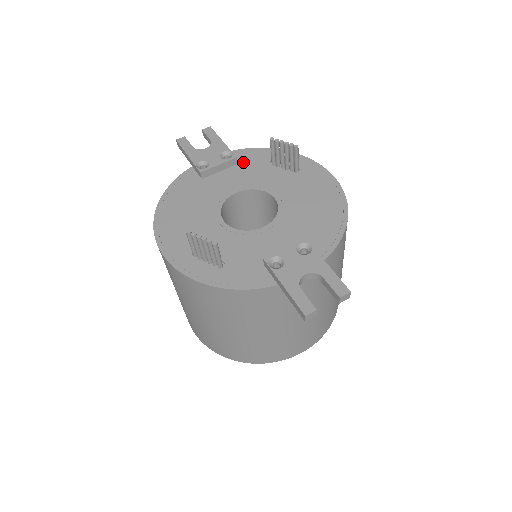
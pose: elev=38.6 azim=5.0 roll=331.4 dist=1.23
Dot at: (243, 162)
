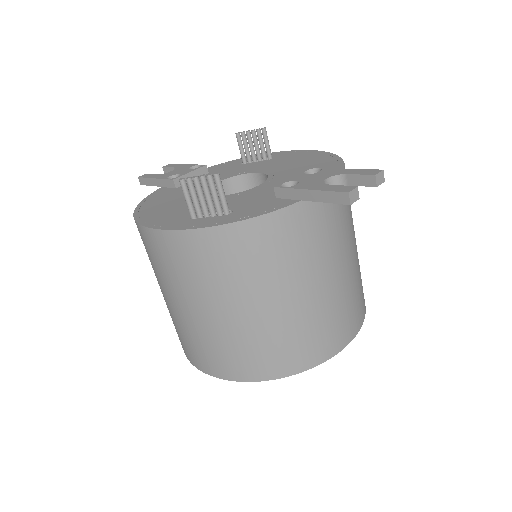
Dot at: (214, 171)
